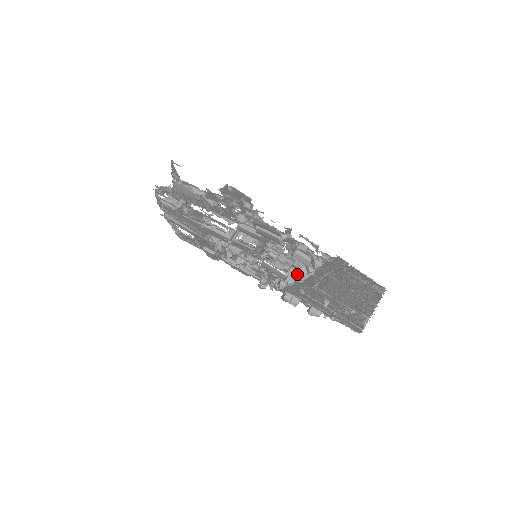
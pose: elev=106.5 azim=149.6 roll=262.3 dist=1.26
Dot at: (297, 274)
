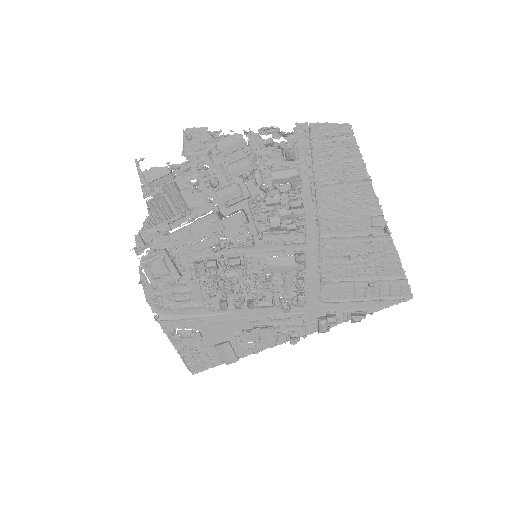
Dot at: (291, 207)
